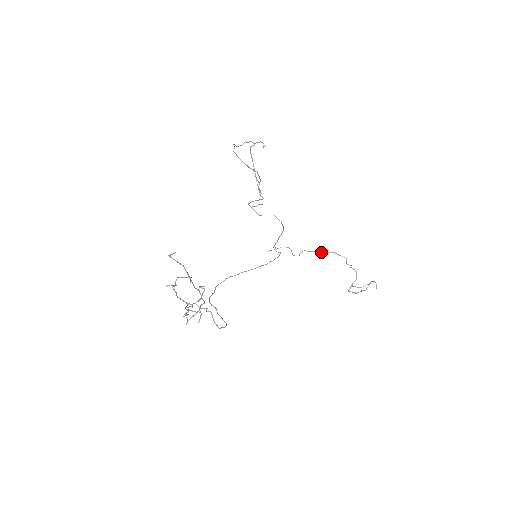
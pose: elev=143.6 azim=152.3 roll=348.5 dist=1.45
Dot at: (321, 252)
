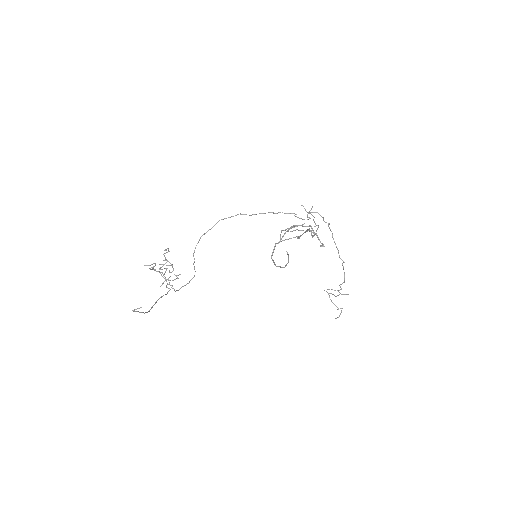
Dot at: (338, 252)
